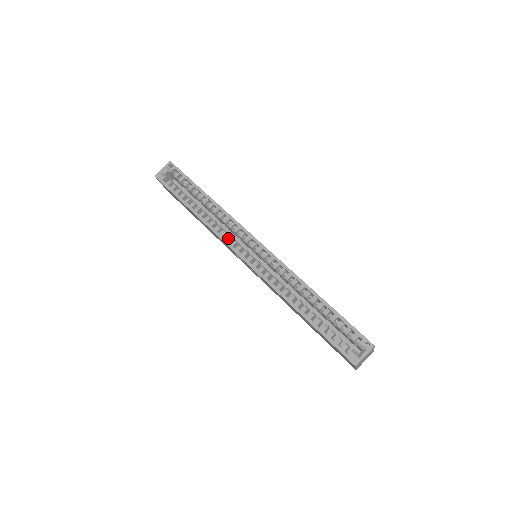
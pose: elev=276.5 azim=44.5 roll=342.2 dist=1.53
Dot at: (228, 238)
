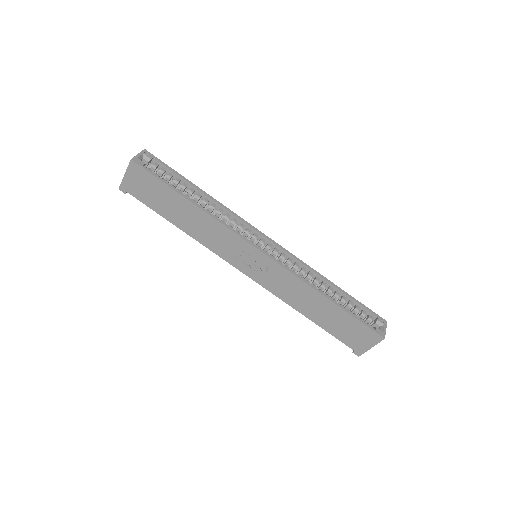
Dot at: (238, 232)
